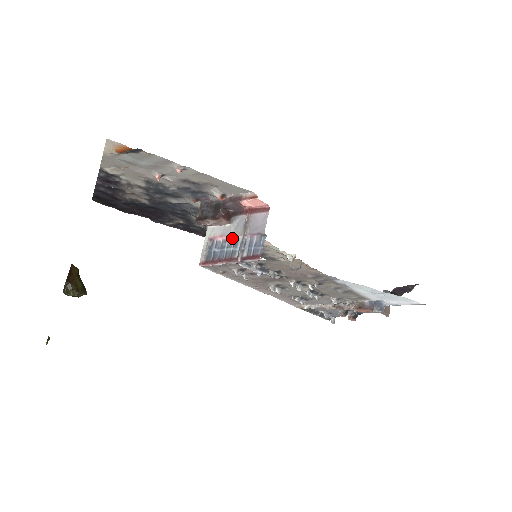
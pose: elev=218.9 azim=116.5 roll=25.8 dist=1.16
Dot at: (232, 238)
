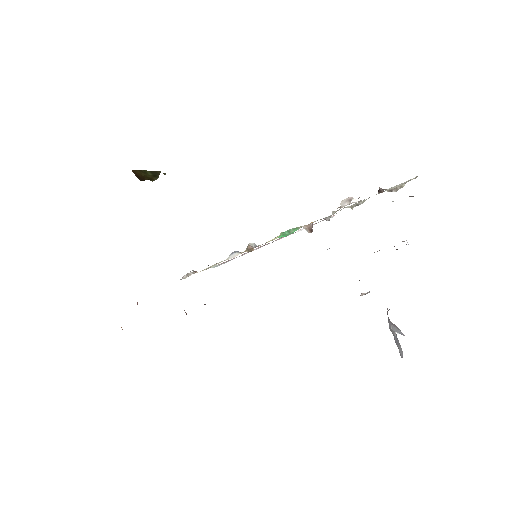
Dot at: occluded
